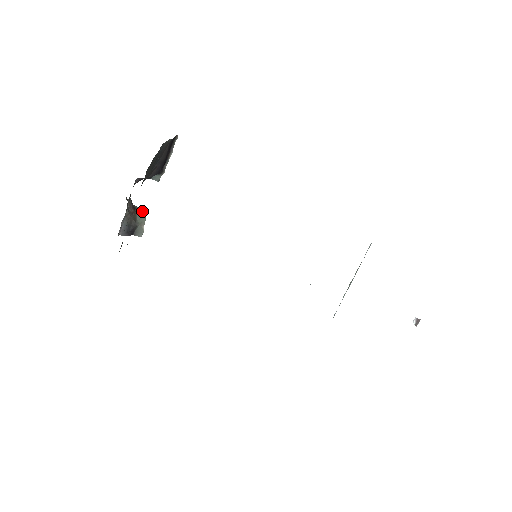
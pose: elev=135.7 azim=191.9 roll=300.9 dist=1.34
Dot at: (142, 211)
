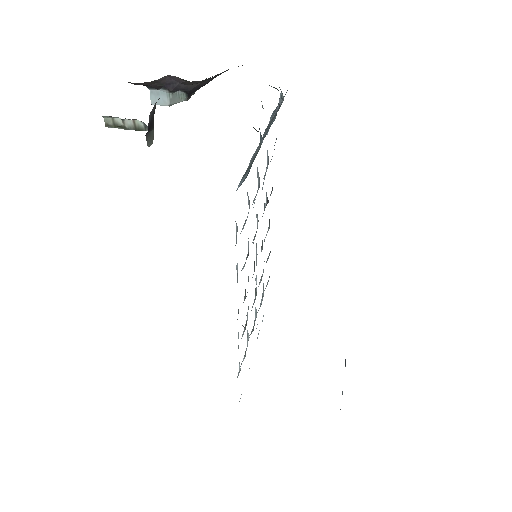
Dot at: (126, 124)
